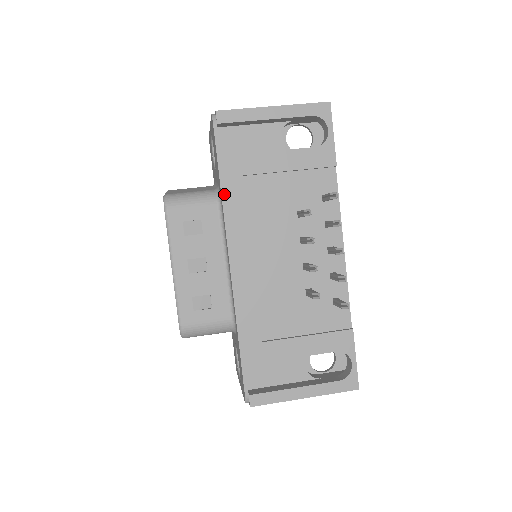
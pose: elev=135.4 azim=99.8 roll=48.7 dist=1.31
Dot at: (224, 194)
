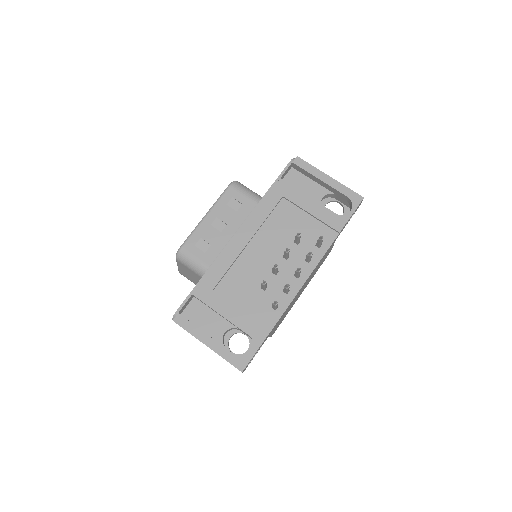
Dot at: (265, 197)
